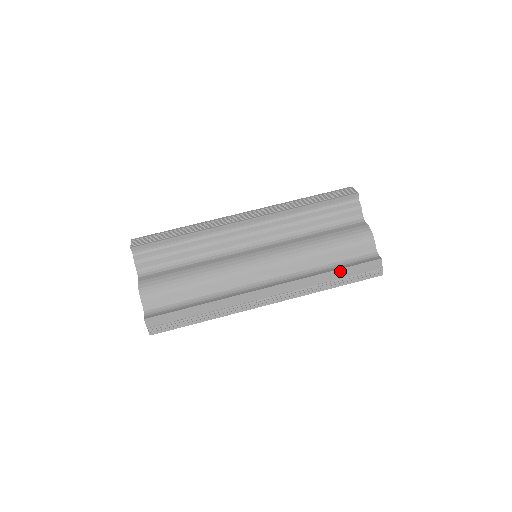
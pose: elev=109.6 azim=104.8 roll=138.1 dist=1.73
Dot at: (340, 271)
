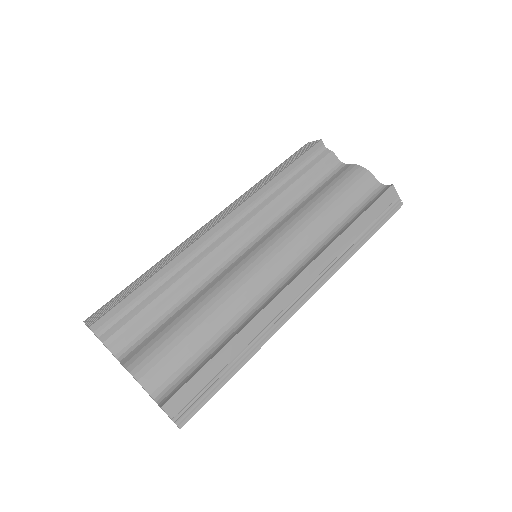
Dot at: (361, 219)
